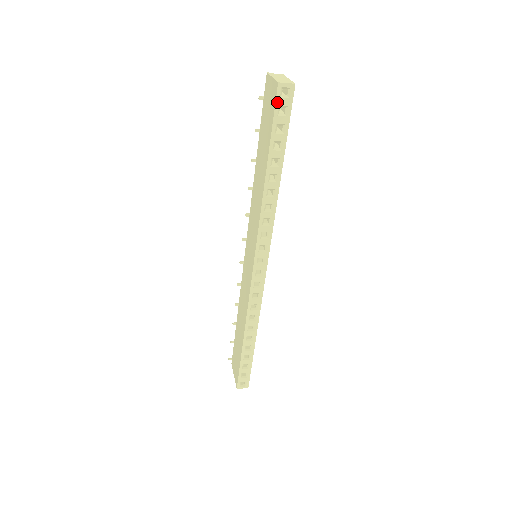
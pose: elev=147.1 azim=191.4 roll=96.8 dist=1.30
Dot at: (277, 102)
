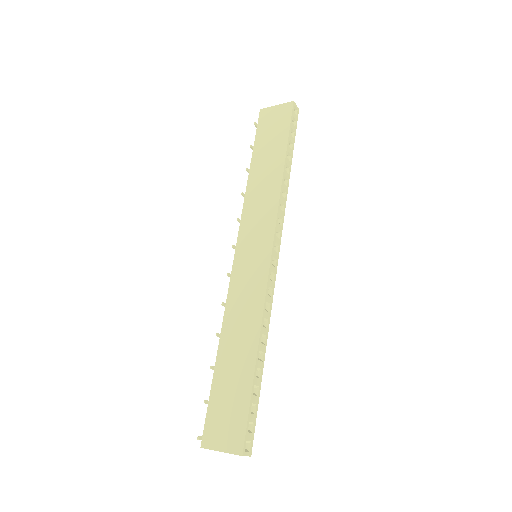
Dot at: (292, 113)
